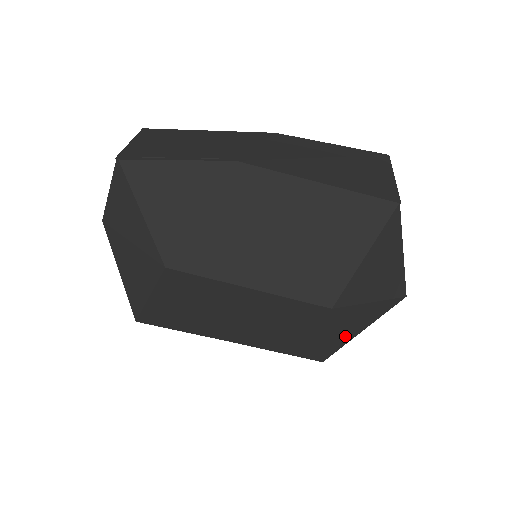
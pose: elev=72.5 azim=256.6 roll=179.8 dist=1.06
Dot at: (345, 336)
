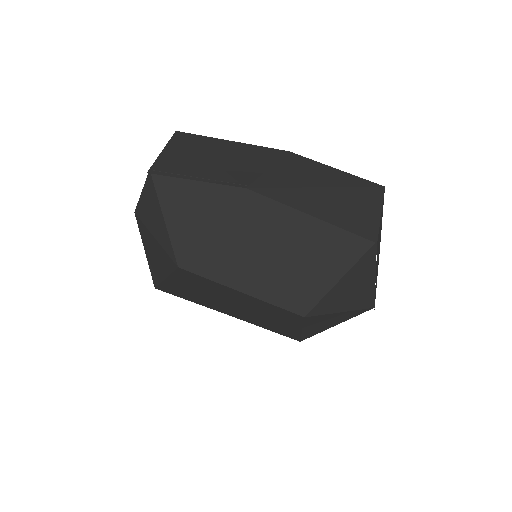
Dot at: (319, 329)
